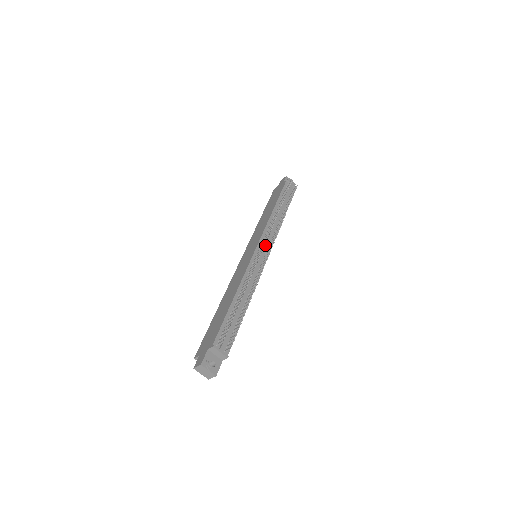
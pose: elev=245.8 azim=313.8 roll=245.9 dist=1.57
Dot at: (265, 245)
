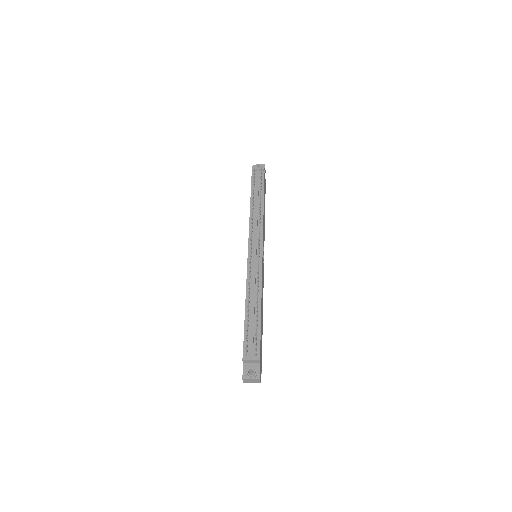
Dot at: (254, 244)
